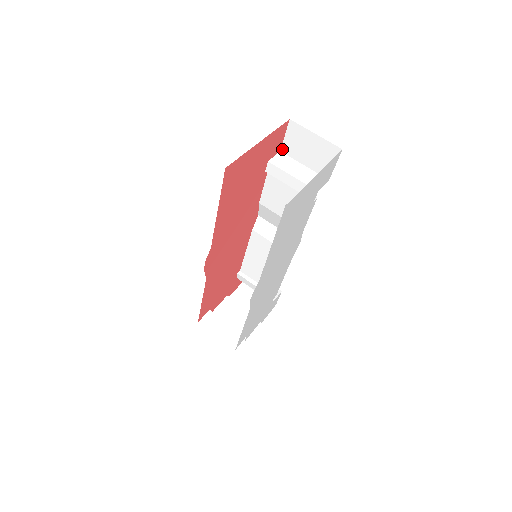
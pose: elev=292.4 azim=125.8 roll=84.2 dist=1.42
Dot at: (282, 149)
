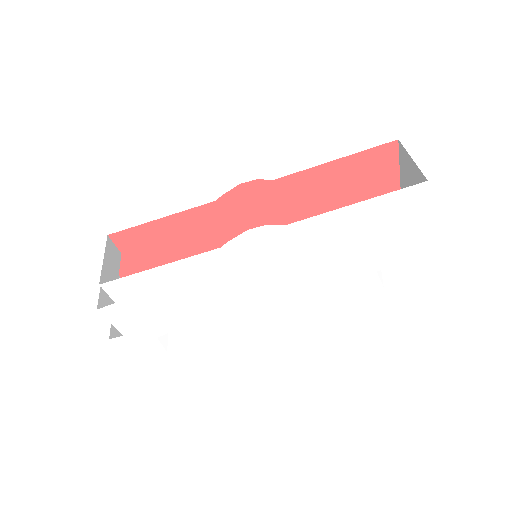
Dot at: occluded
